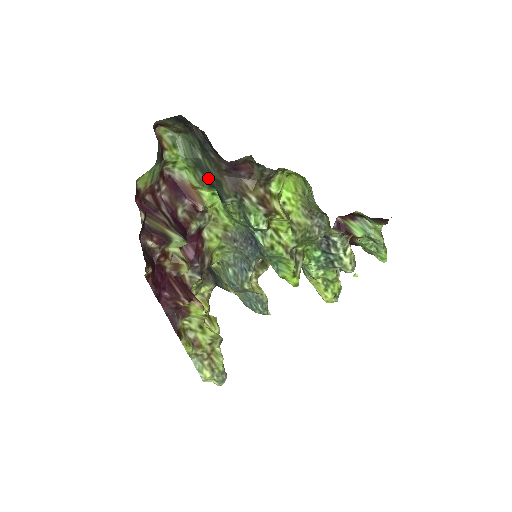
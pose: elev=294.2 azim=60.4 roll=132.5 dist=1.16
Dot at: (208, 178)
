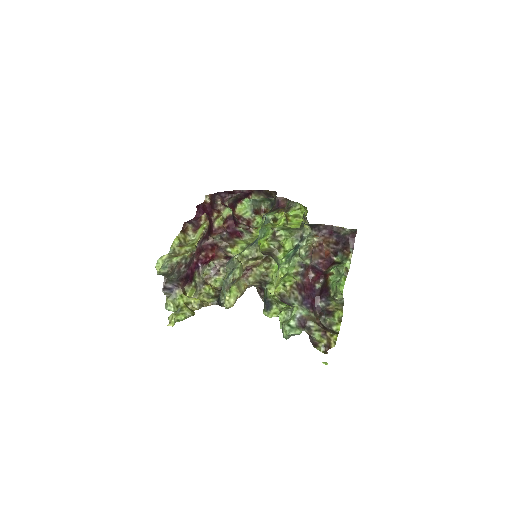
Dot at: occluded
